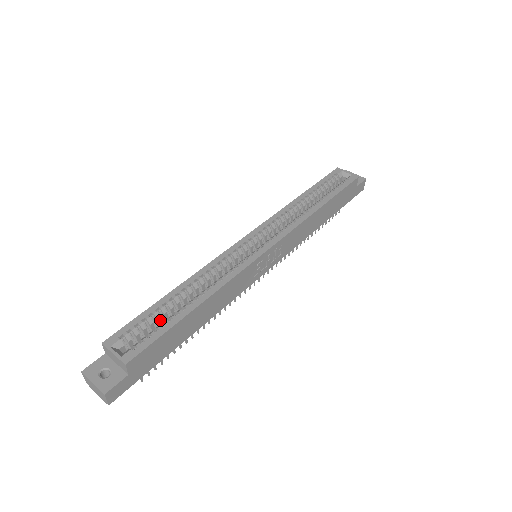
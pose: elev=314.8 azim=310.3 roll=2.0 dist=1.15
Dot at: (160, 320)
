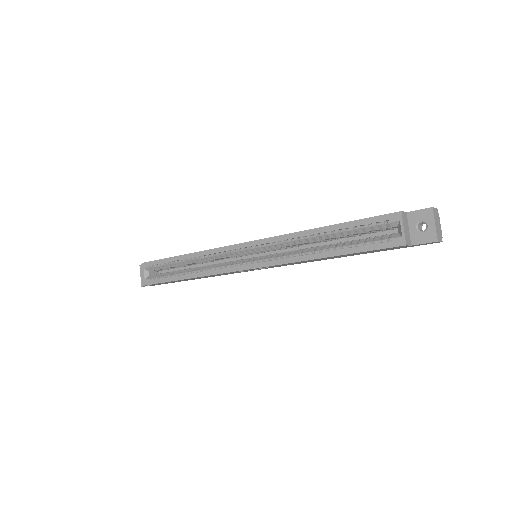
Dot at: (173, 267)
